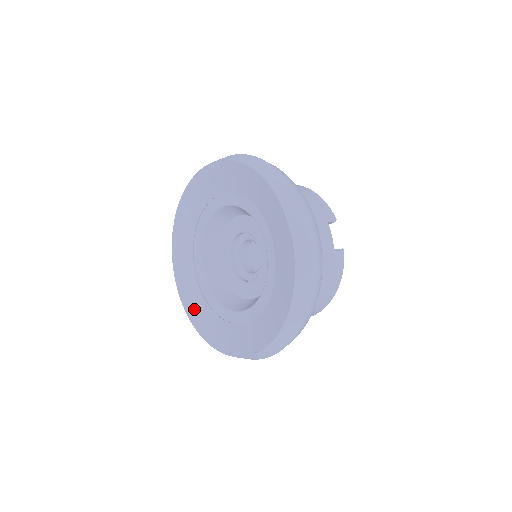
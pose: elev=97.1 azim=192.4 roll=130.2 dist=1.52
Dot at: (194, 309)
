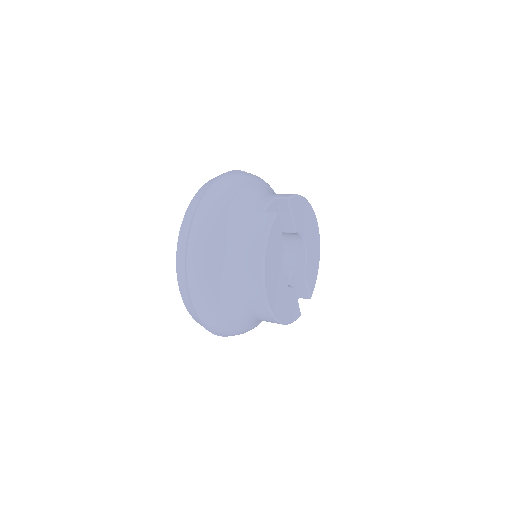
Dot at: occluded
